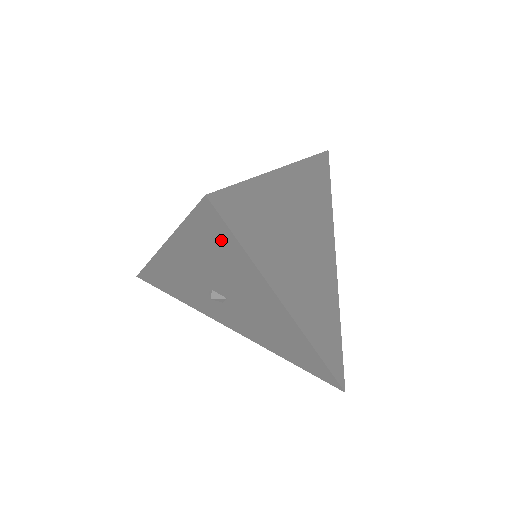
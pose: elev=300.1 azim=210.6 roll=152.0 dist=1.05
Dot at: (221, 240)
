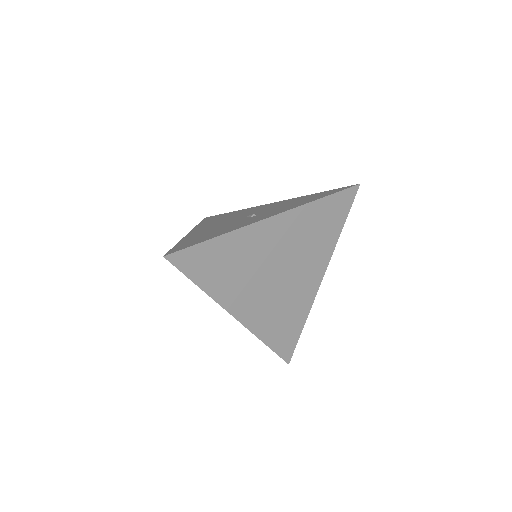
Dot at: occluded
